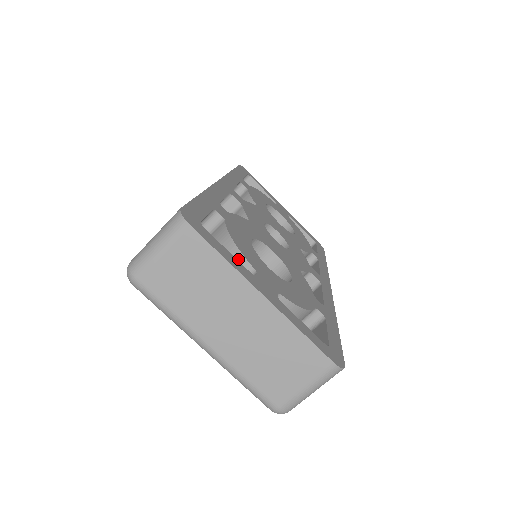
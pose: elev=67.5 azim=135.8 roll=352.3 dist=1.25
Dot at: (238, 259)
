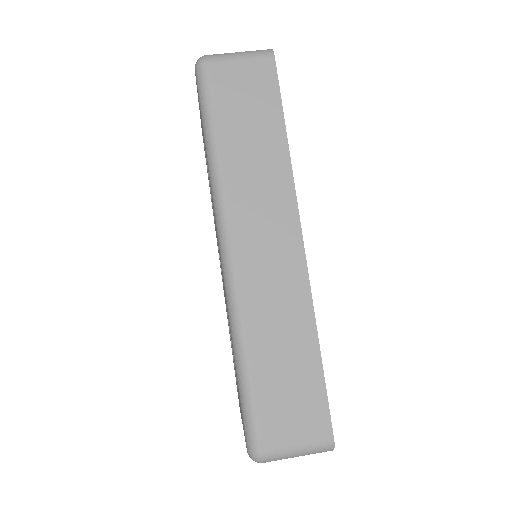
Dot at: occluded
